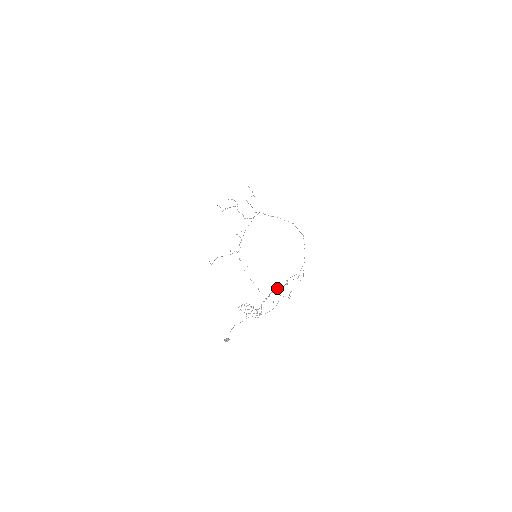
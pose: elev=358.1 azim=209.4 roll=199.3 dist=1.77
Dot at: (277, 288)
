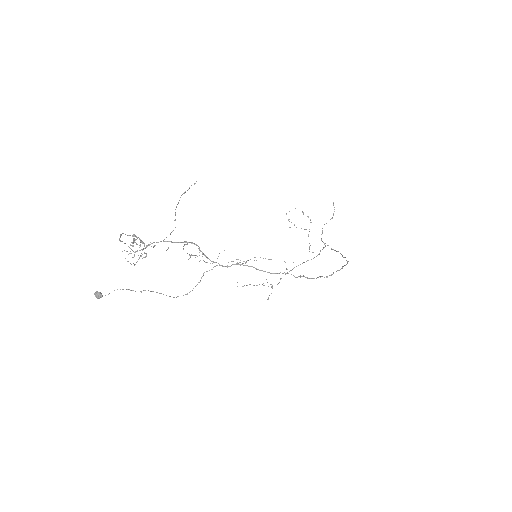
Dot at: occluded
